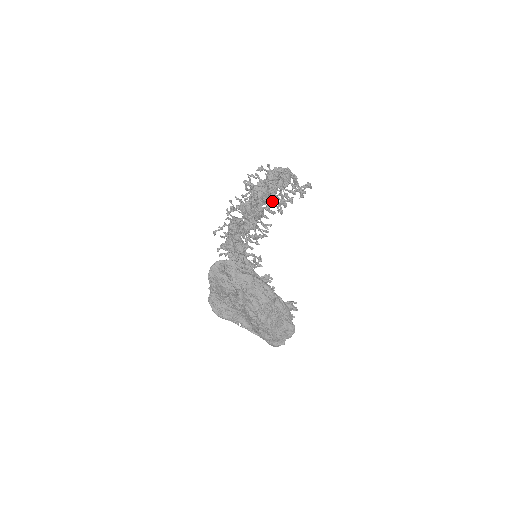
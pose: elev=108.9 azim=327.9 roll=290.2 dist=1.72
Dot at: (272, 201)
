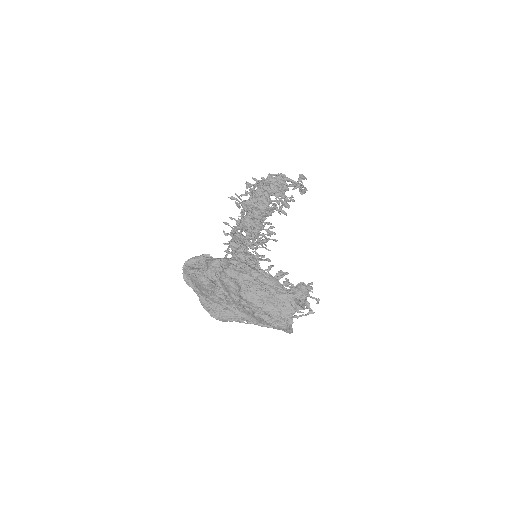
Dot at: occluded
